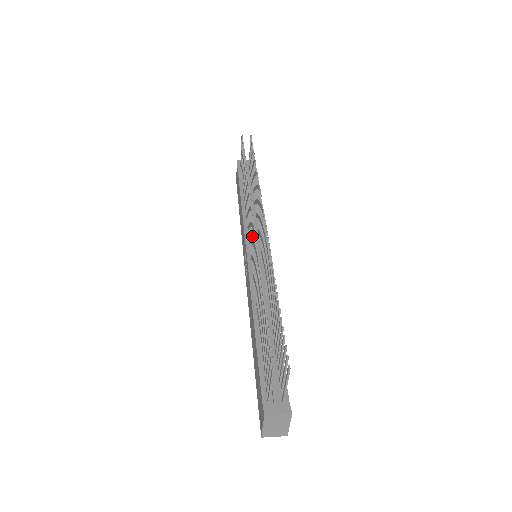
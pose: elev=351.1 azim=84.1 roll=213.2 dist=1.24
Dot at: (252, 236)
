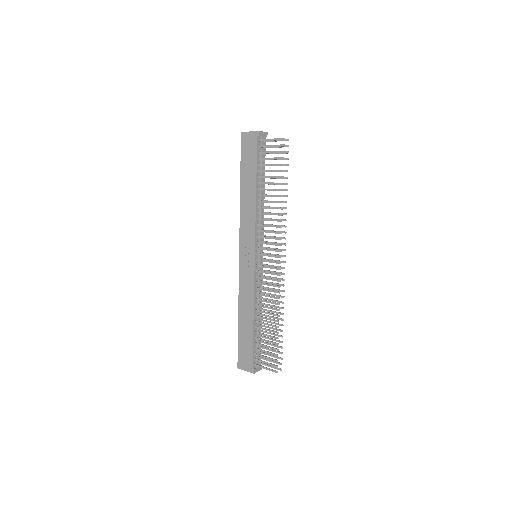
Dot at: (270, 262)
